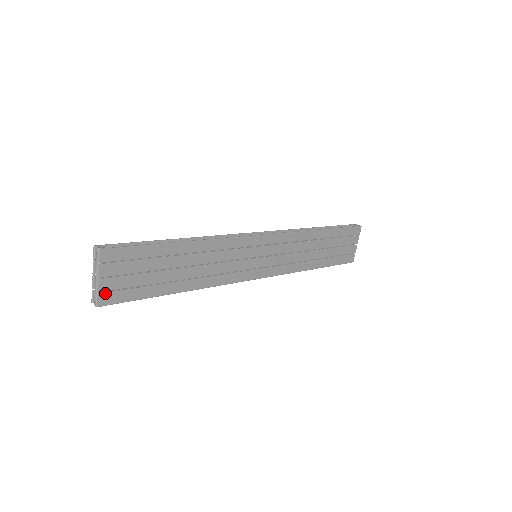
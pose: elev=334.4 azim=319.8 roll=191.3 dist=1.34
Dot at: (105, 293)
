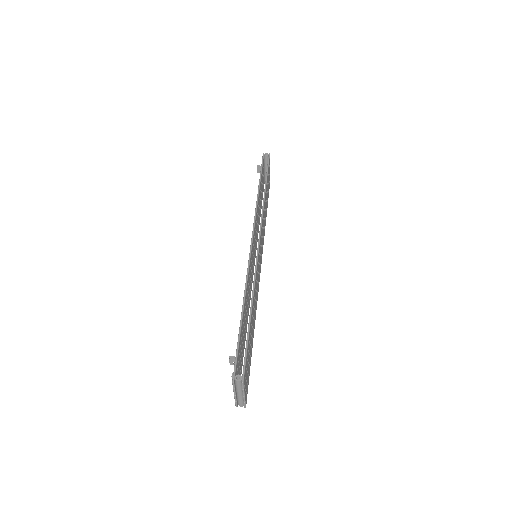
Dot at: (246, 395)
